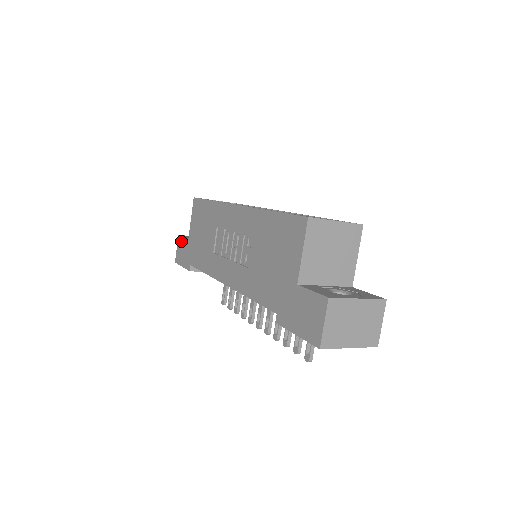
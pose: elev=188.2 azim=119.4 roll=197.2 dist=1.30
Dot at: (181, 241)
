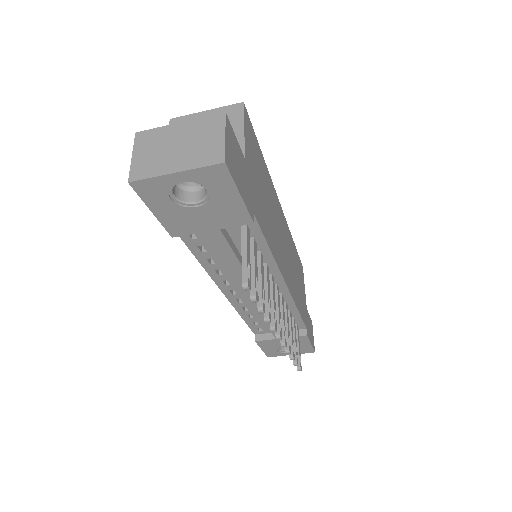
Dot at: occluded
